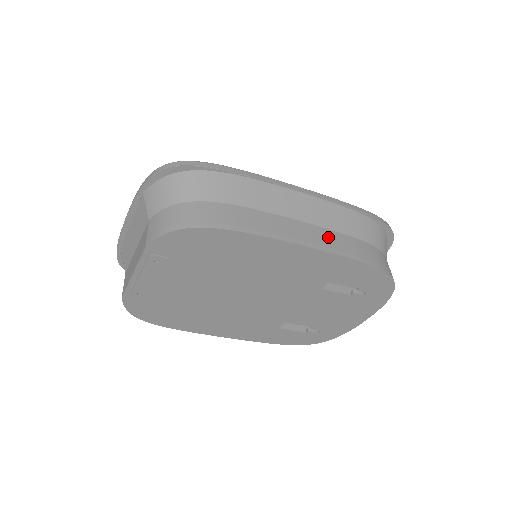
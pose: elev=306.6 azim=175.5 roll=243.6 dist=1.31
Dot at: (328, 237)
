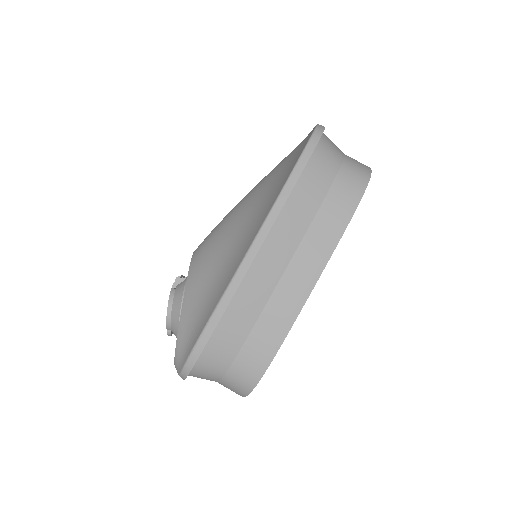
Dot at: (309, 252)
